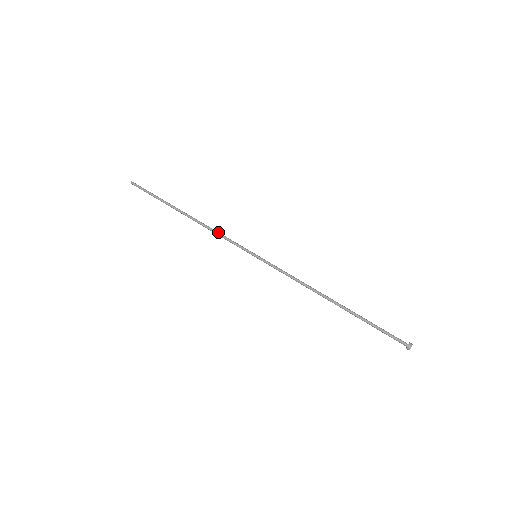
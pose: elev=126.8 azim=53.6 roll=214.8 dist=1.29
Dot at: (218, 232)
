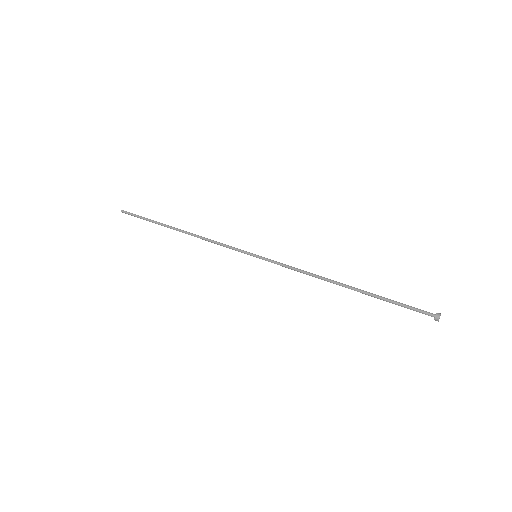
Dot at: occluded
